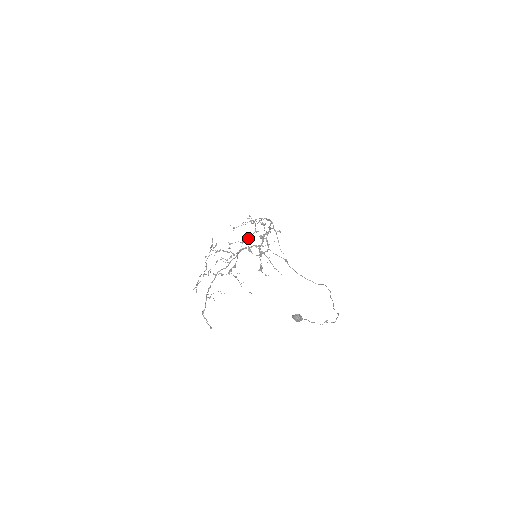
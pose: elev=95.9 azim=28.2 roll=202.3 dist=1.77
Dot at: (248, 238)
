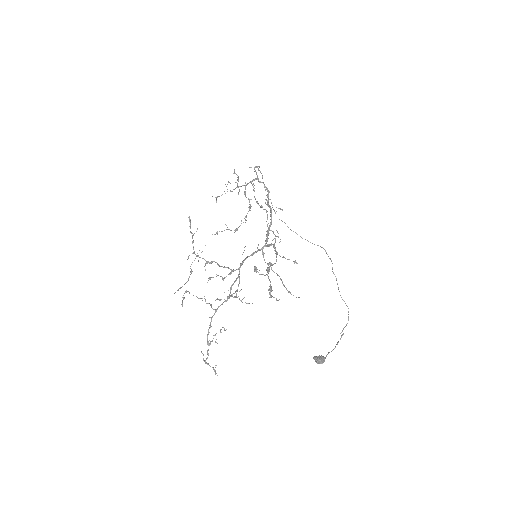
Dot at: (241, 223)
